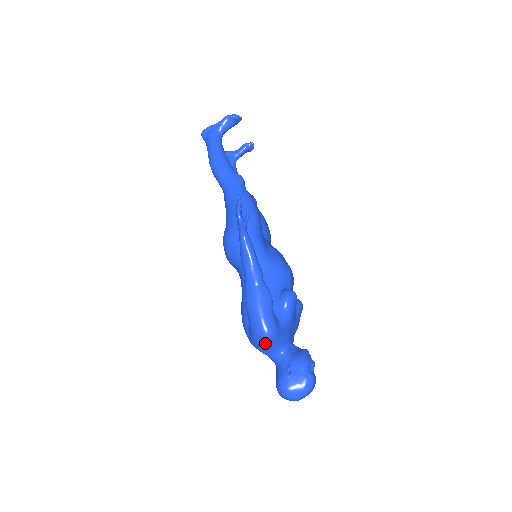
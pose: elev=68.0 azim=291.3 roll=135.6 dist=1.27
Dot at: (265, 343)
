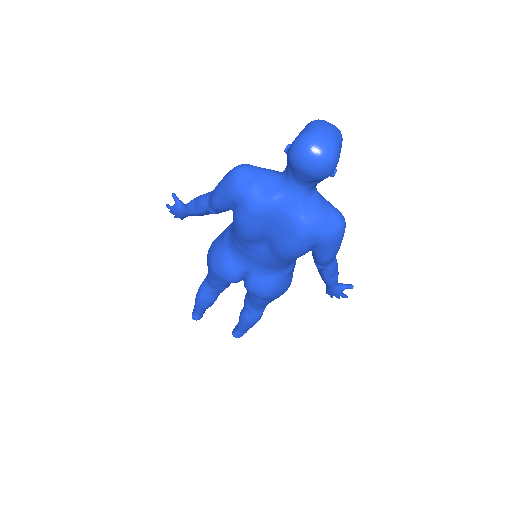
Dot at: (247, 176)
